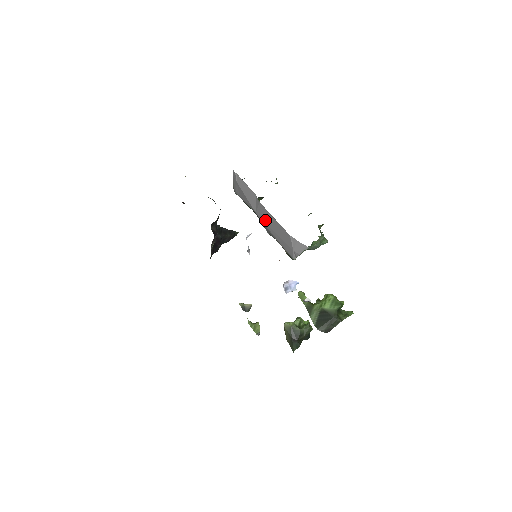
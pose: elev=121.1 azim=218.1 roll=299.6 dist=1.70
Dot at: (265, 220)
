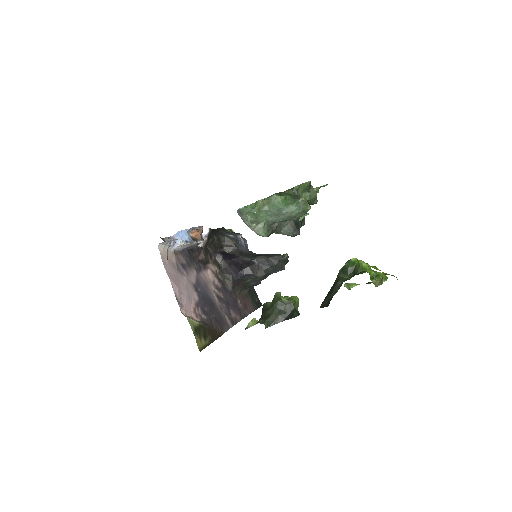
Dot at: occluded
